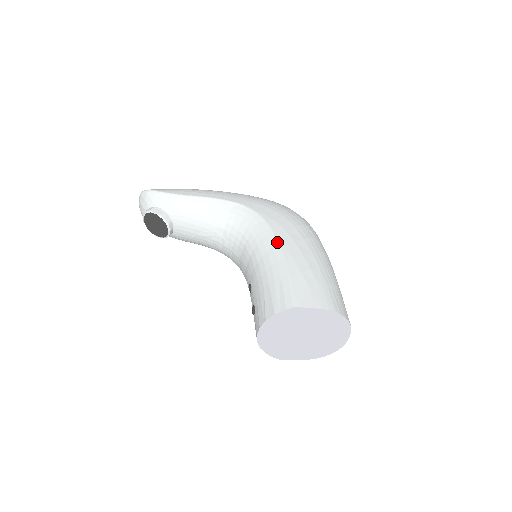
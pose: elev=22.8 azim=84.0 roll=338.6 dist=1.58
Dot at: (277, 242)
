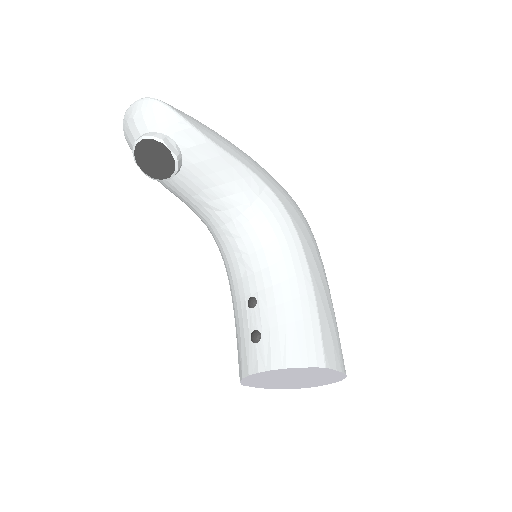
Dot at: (308, 268)
